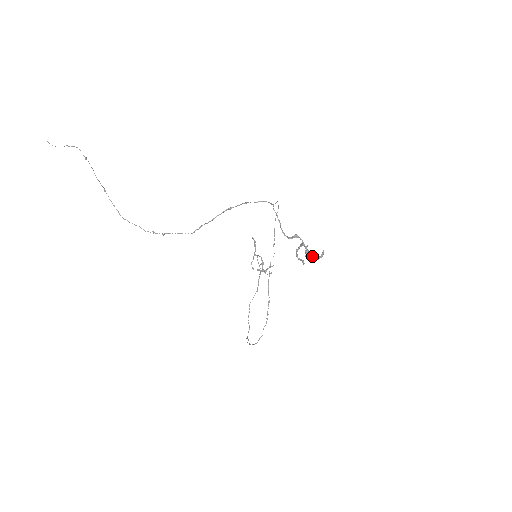
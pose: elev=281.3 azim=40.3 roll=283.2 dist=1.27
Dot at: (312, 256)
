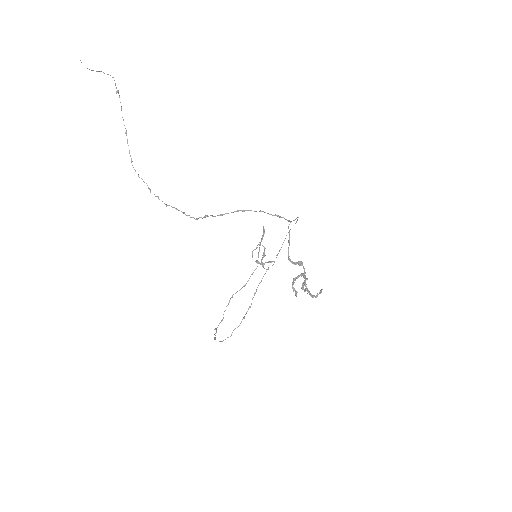
Dot at: (308, 291)
